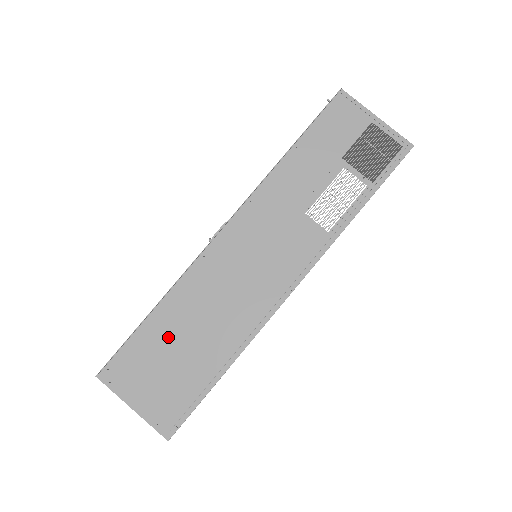
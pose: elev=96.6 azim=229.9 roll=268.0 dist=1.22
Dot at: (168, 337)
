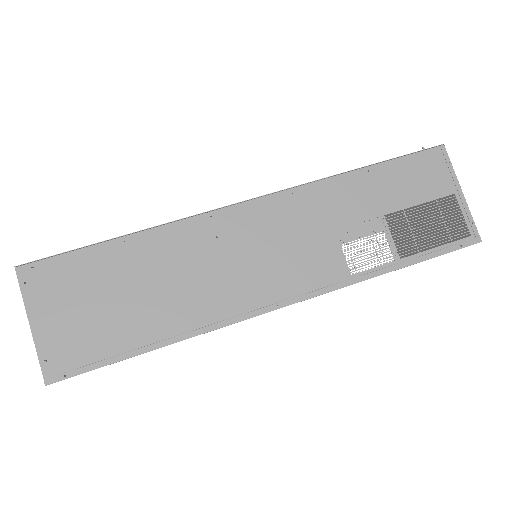
Dot at: (120, 274)
